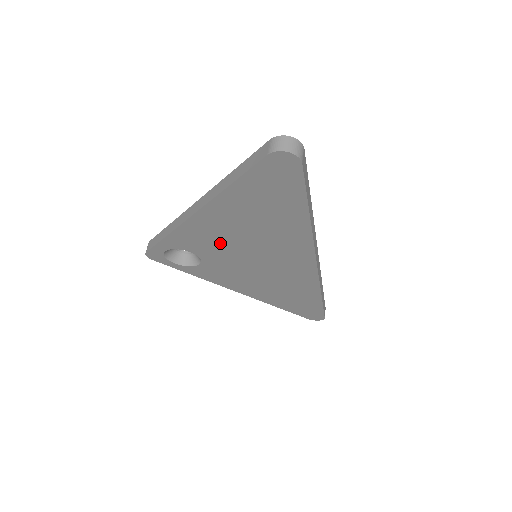
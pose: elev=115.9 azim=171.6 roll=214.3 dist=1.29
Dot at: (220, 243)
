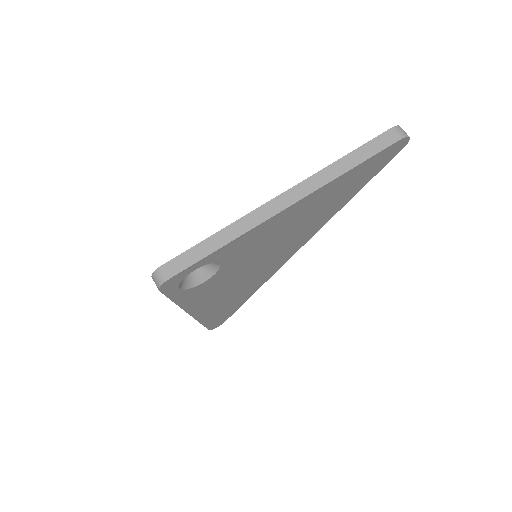
Dot at: (262, 243)
